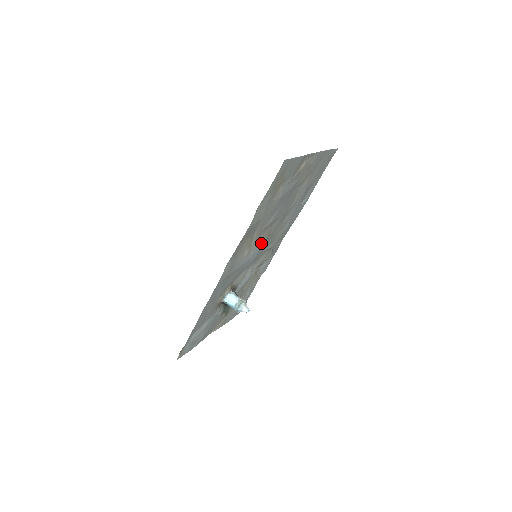
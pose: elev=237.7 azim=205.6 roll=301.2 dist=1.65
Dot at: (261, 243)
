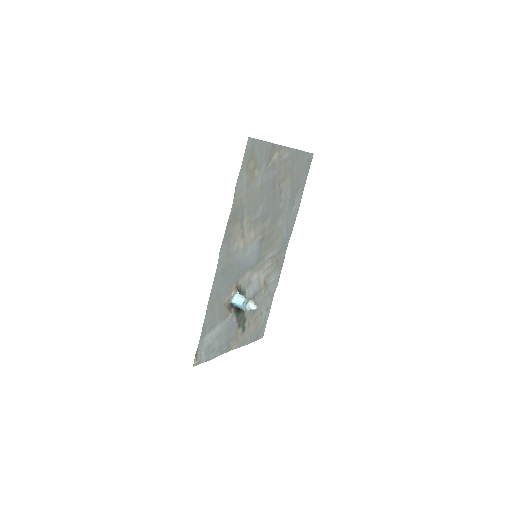
Dot at: (257, 241)
